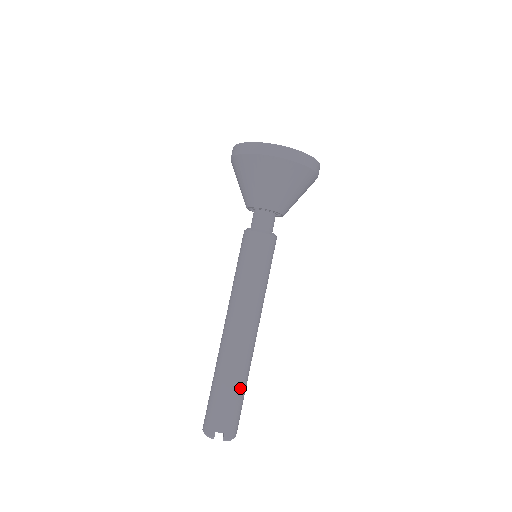
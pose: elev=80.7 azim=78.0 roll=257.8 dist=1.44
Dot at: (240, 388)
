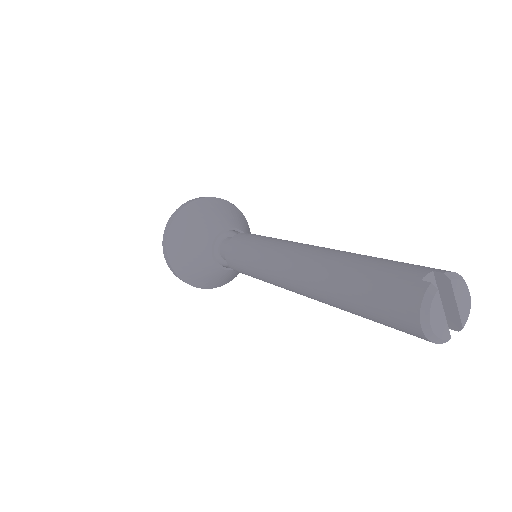
Dot at: occluded
